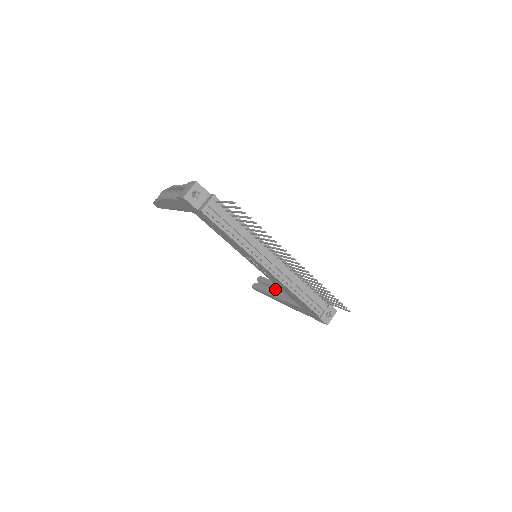
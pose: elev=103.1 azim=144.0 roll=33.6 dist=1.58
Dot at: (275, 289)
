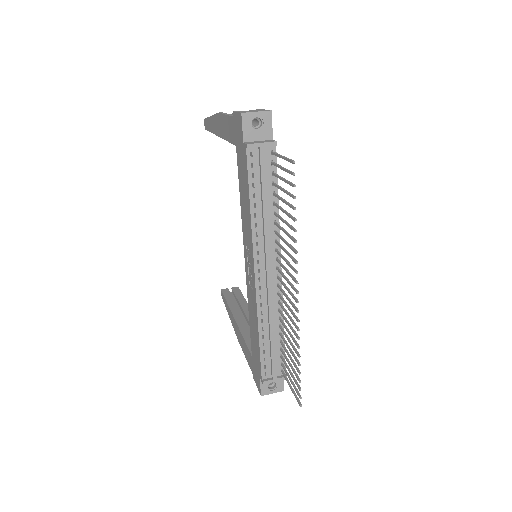
Dot at: (241, 311)
